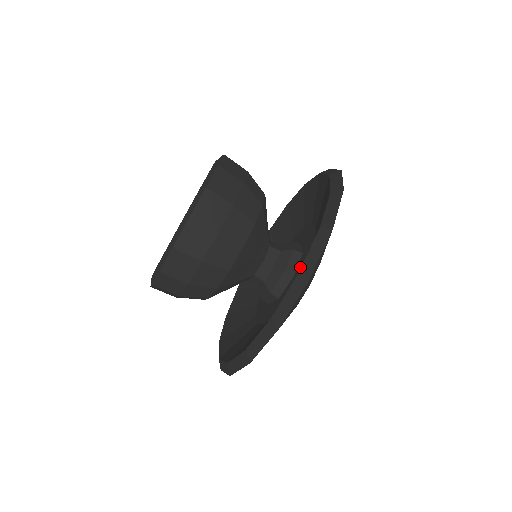
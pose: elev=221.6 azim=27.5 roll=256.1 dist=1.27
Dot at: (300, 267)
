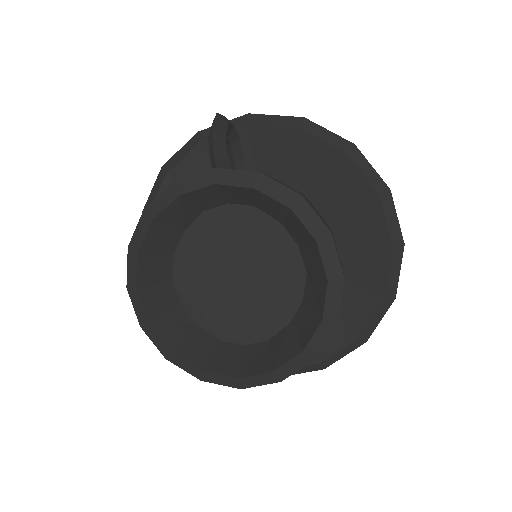
Dot at: occluded
